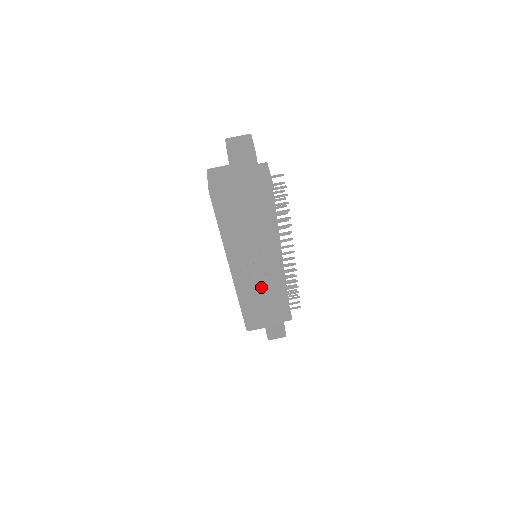
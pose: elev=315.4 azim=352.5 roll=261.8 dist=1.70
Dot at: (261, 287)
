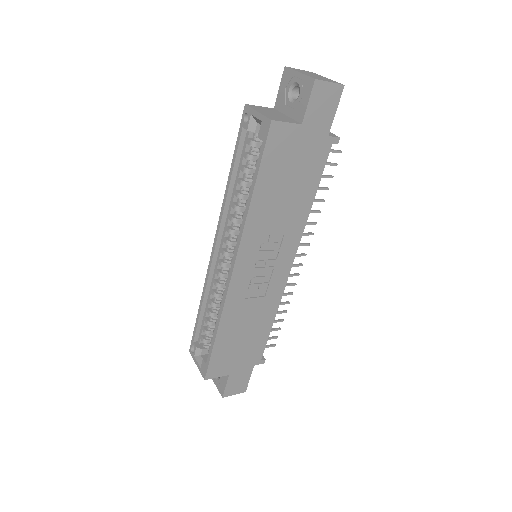
Dot at: (255, 302)
